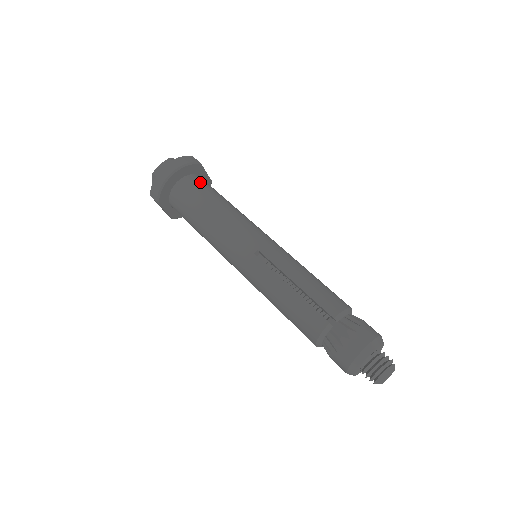
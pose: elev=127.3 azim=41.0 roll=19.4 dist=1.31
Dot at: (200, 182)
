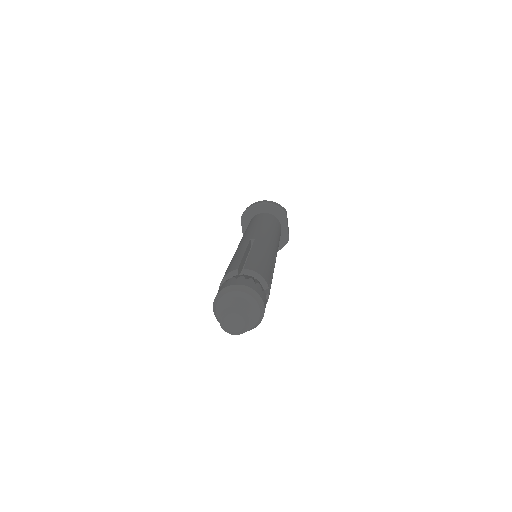
Dot at: (274, 219)
